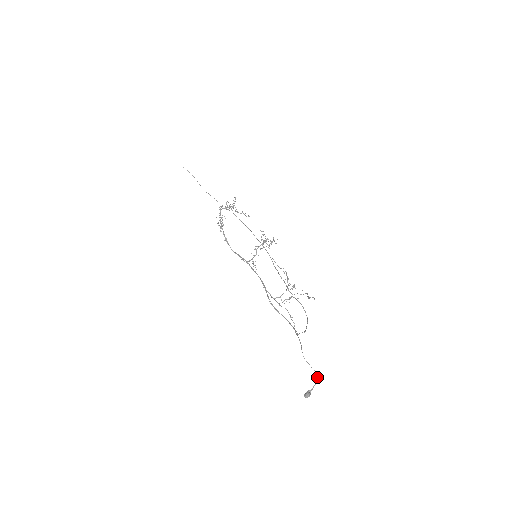
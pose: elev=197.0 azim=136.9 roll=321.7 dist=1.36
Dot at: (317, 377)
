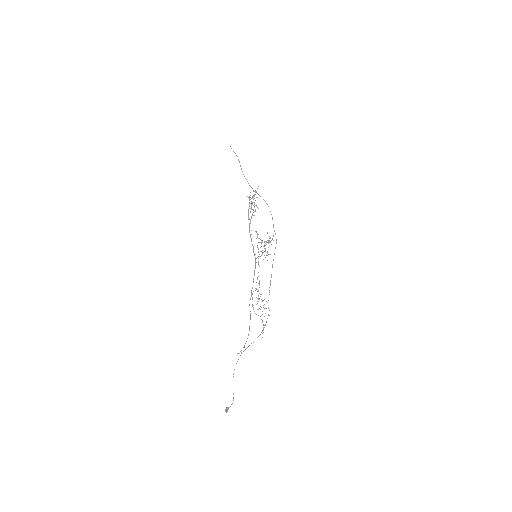
Dot at: (233, 398)
